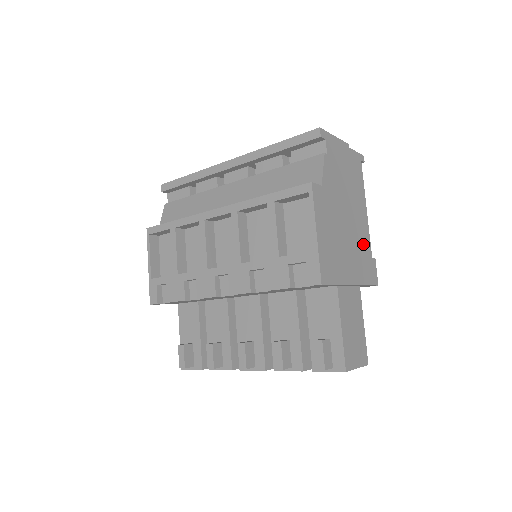
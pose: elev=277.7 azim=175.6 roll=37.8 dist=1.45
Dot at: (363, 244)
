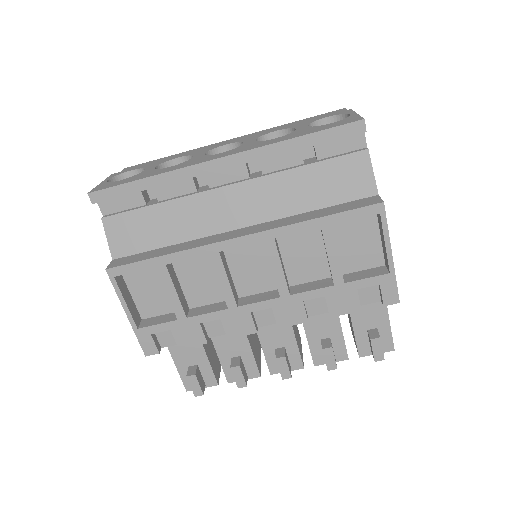
Dot at: occluded
